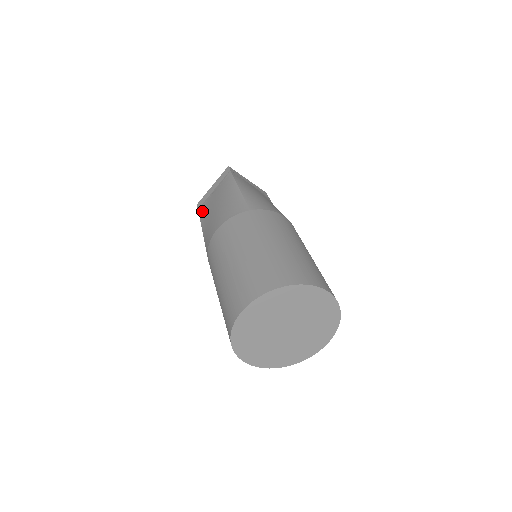
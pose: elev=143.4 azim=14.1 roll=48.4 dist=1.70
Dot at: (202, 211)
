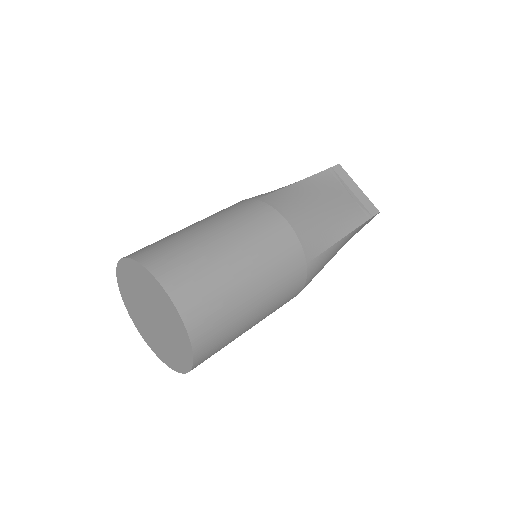
Dot at: occluded
